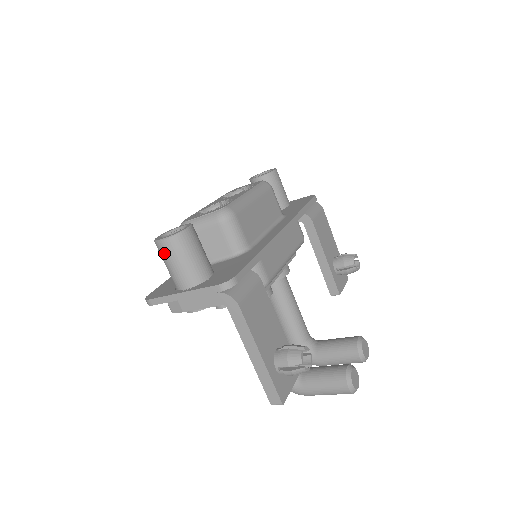
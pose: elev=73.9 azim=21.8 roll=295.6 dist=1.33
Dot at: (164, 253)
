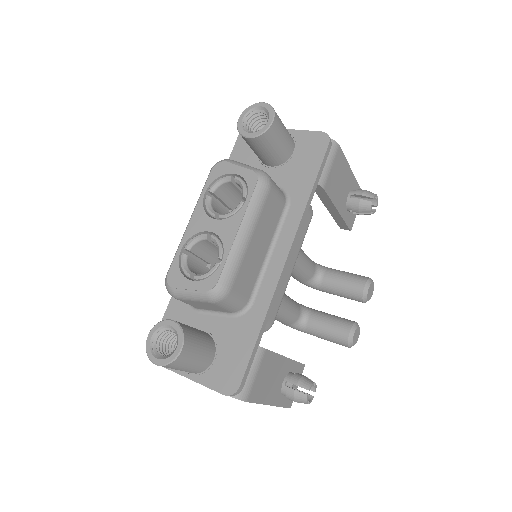
Dot at: occluded
